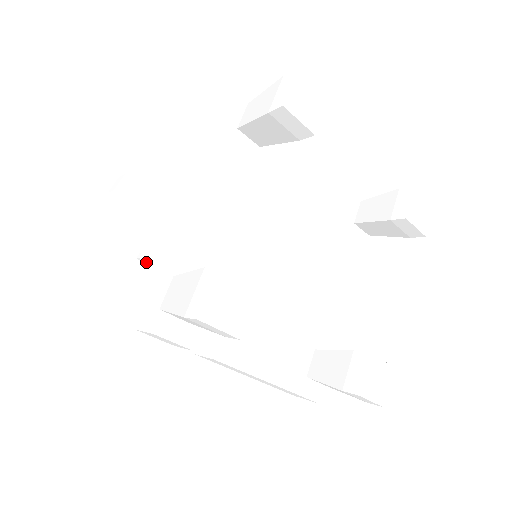
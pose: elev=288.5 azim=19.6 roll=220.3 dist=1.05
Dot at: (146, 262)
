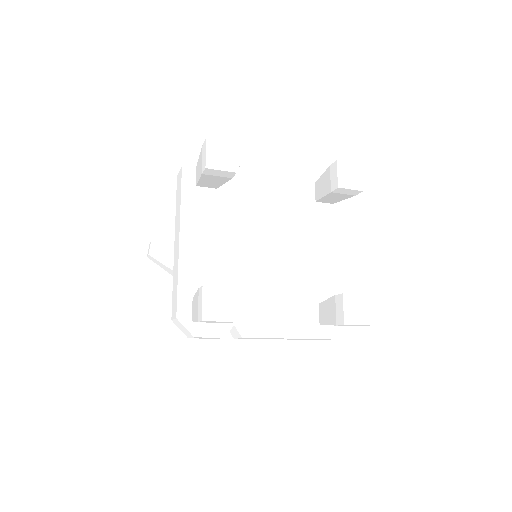
Dot at: (174, 296)
